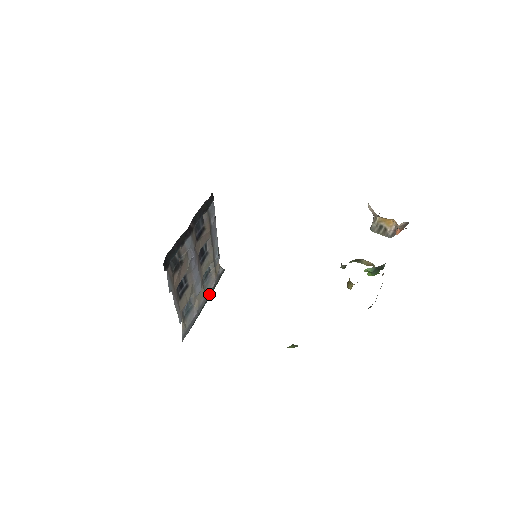
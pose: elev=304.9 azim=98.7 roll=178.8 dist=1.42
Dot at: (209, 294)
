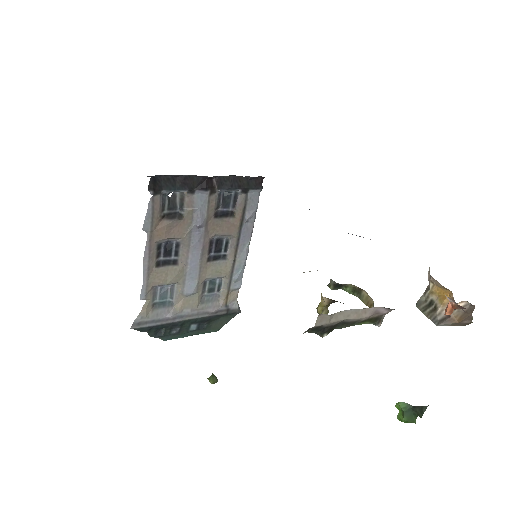
Dot at: (203, 315)
